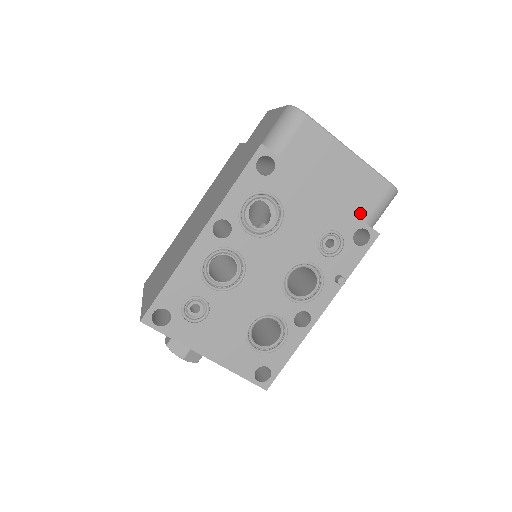
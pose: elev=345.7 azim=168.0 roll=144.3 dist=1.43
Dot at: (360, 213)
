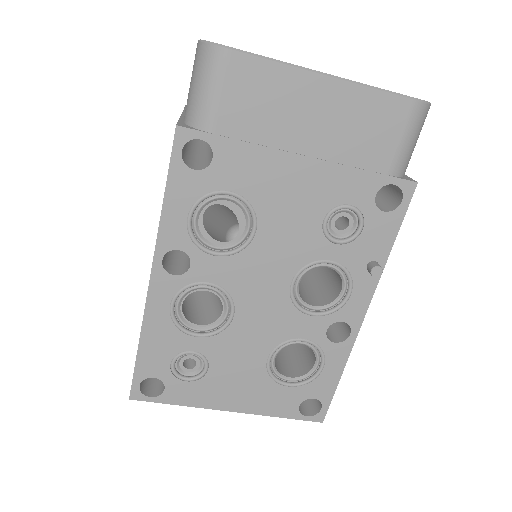
Dot at: (374, 164)
